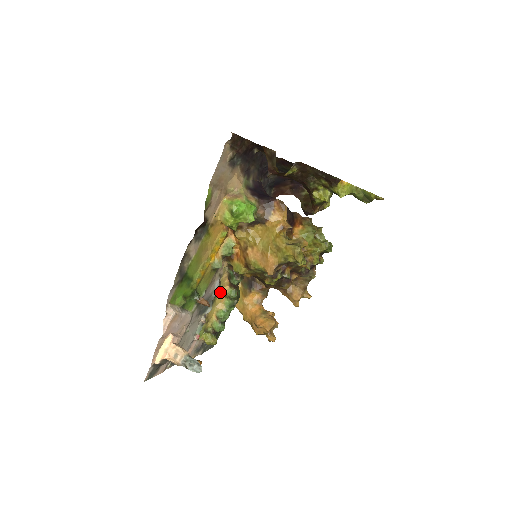
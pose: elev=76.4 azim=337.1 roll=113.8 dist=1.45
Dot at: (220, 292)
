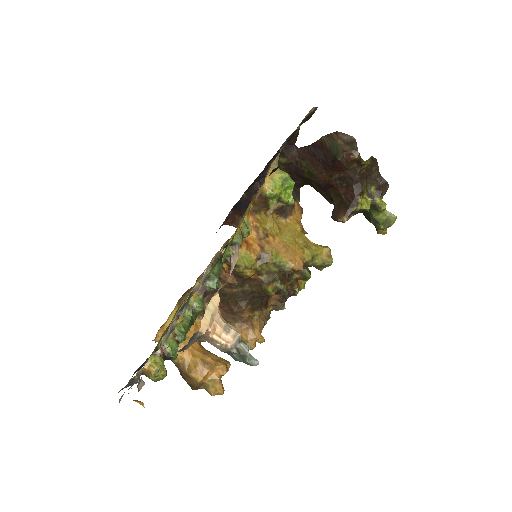
Dot at: (187, 296)
